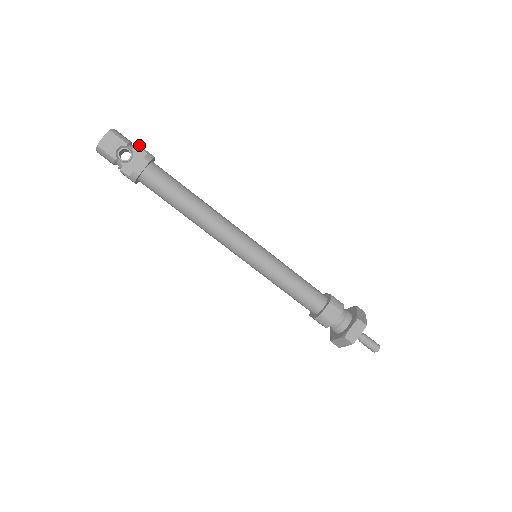
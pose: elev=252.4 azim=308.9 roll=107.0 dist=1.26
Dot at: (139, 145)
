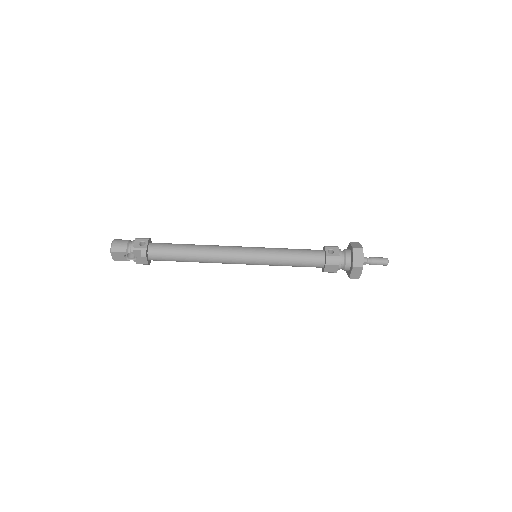
Dot at: (132, 248)
